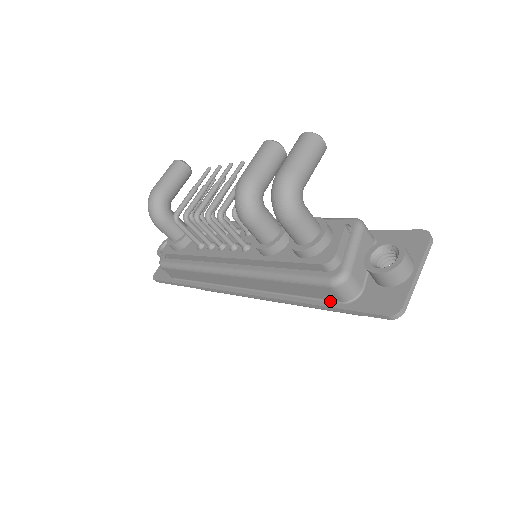
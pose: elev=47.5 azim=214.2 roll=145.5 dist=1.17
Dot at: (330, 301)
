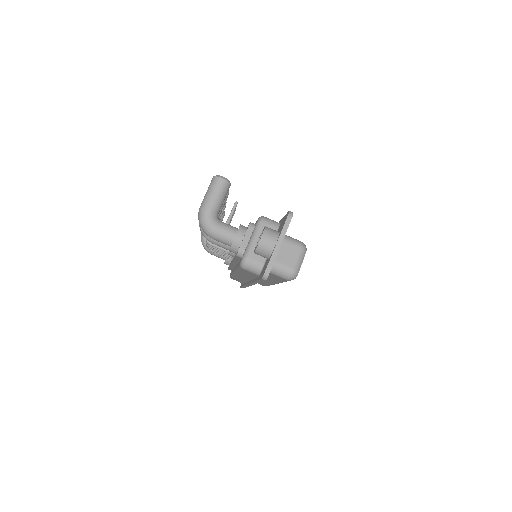
Dot at: (257, 277)
